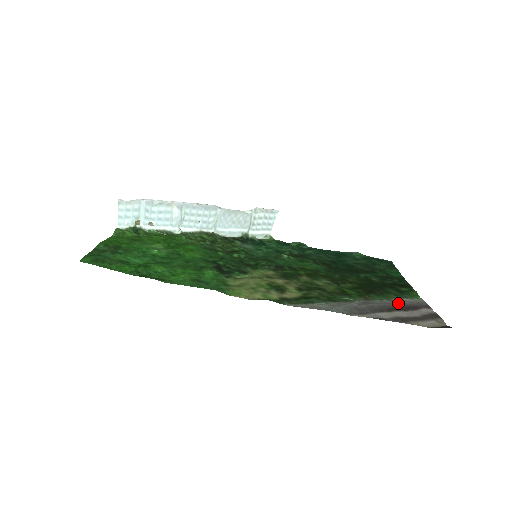
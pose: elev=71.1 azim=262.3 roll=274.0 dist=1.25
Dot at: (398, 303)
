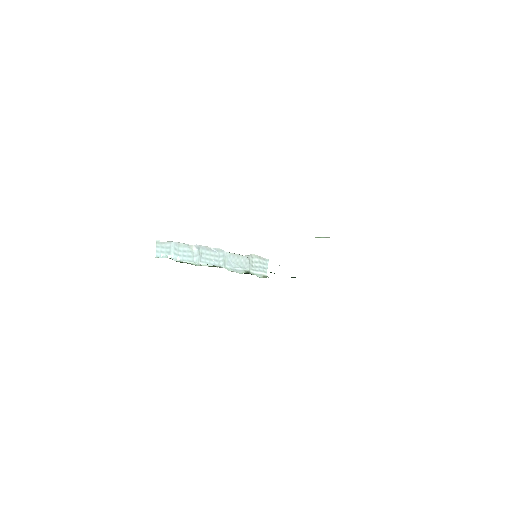
Dot at: occluded
